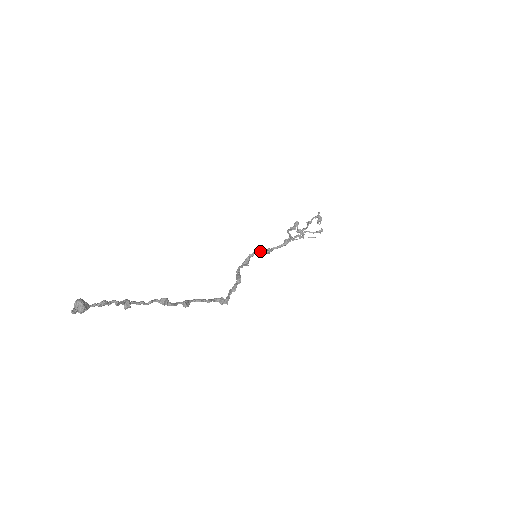
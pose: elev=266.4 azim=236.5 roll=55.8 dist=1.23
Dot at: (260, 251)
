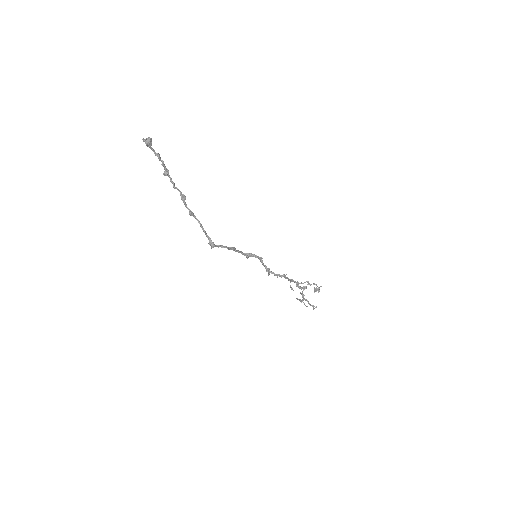
Dot at: occluded
